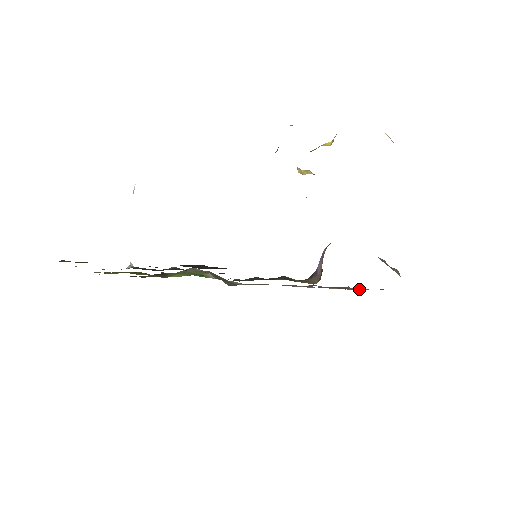
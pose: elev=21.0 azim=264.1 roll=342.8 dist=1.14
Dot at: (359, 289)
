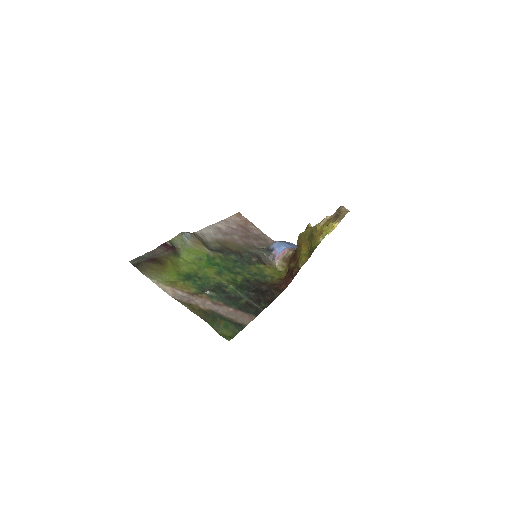
Dot at: (261, 233)
